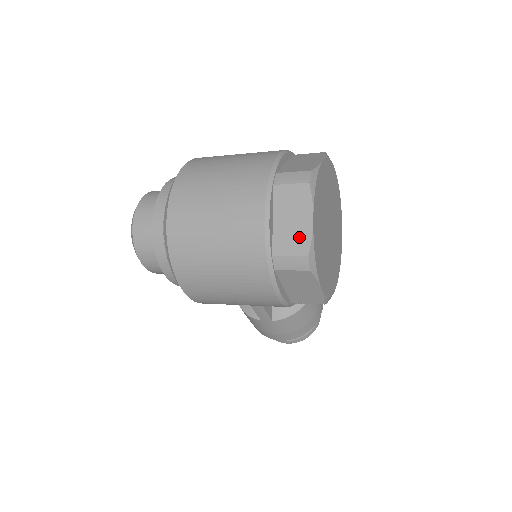
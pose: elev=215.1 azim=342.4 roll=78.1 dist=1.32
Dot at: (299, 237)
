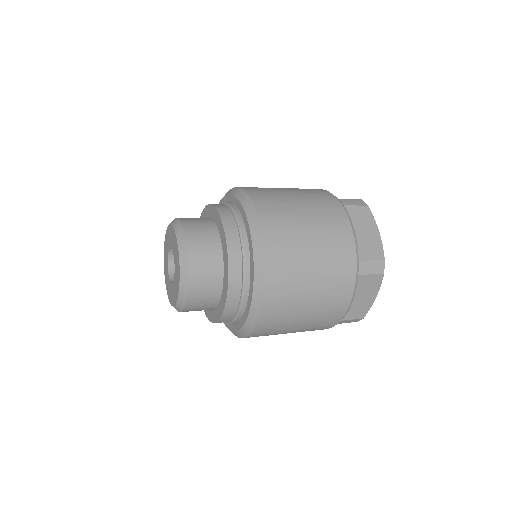
Dot at: (362, 308)
